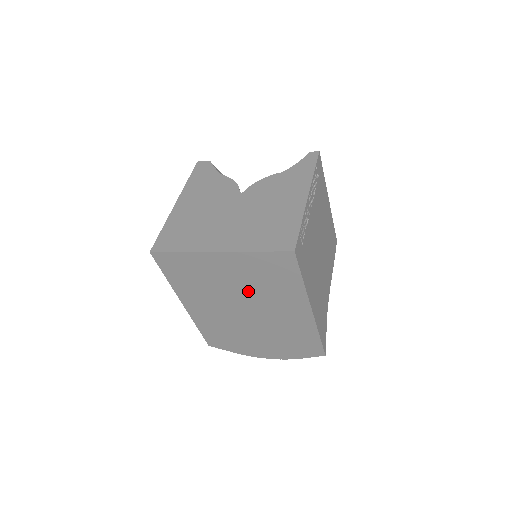
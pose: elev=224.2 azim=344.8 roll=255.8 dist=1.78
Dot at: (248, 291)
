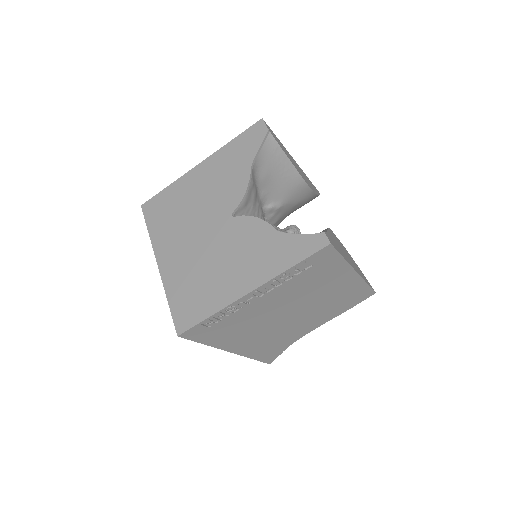
Dot at: occluded
